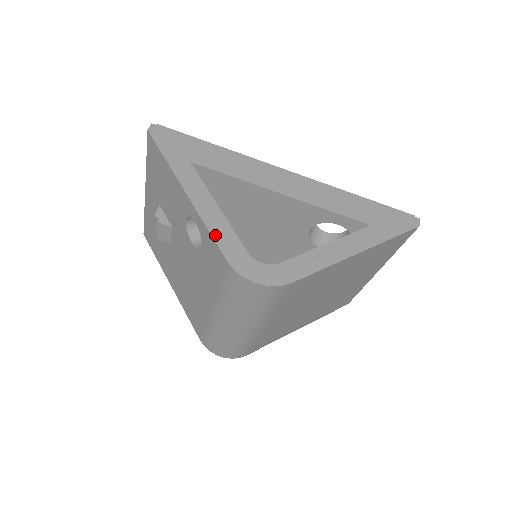
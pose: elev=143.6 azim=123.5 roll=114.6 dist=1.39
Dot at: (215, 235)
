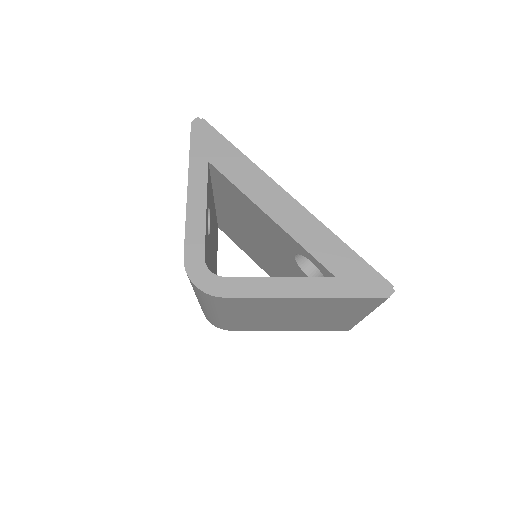
Dot at: (188, 233)
